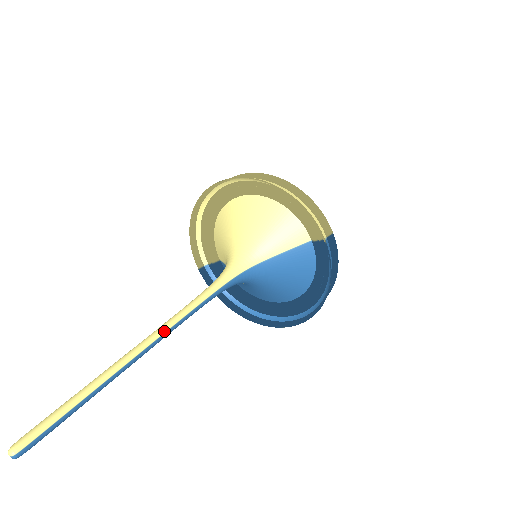
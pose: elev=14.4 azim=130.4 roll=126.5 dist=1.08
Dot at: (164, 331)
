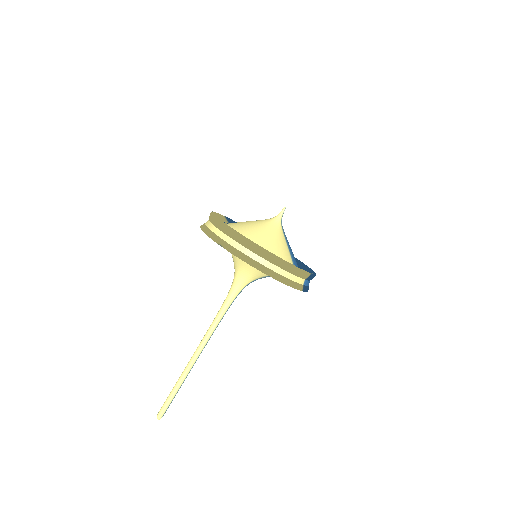
Dot at: occluded
